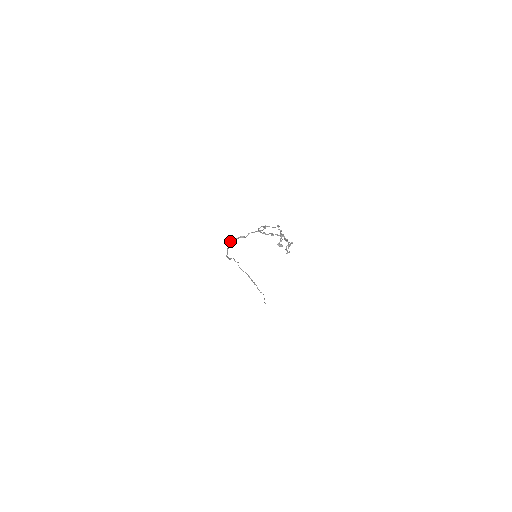
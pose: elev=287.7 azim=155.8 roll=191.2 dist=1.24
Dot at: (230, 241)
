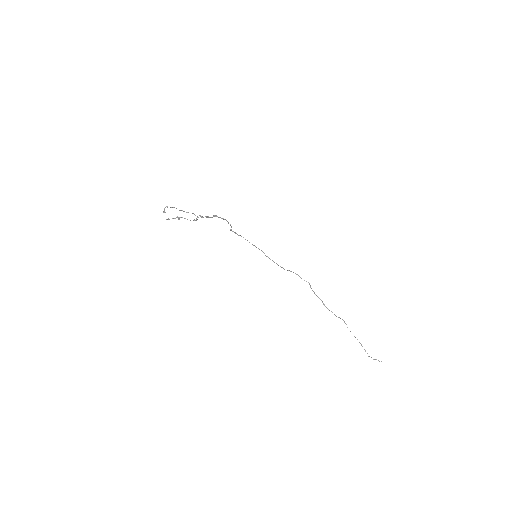
Dot at: (243, 237)
